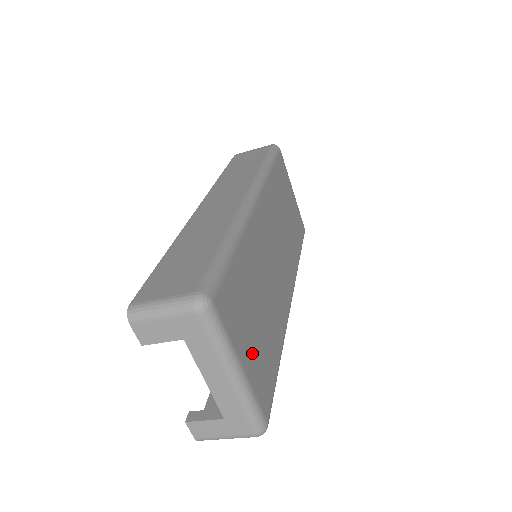
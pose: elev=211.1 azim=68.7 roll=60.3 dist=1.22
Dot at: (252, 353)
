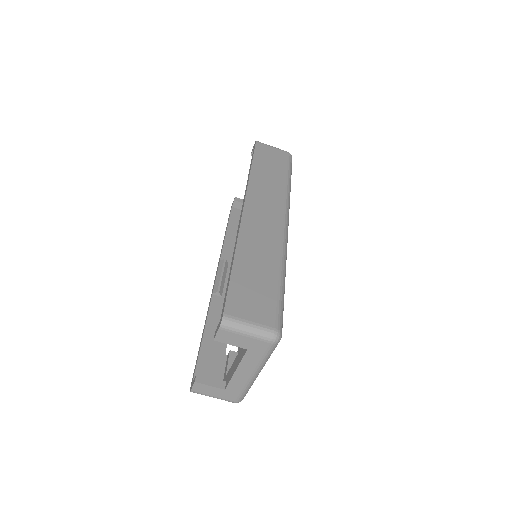
Dot at: occluded
